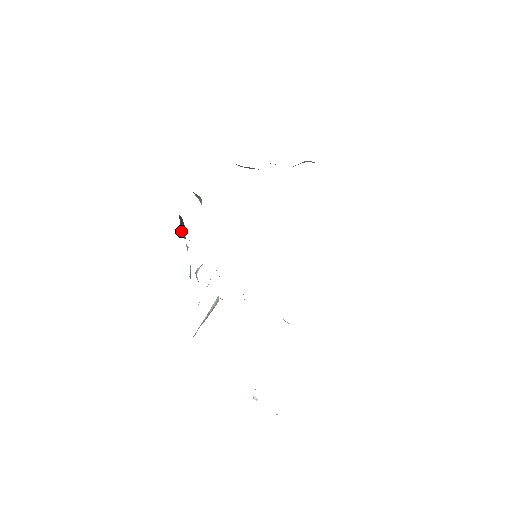
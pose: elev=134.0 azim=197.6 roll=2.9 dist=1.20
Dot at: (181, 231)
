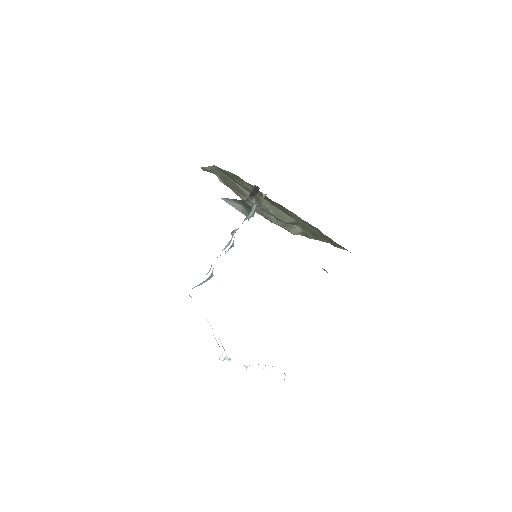
Dot at: (250, 194)
